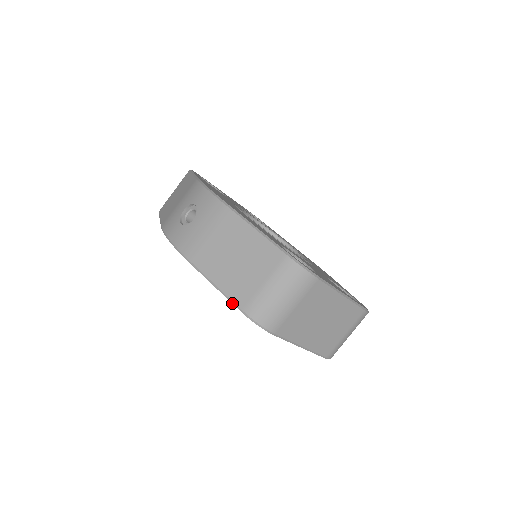
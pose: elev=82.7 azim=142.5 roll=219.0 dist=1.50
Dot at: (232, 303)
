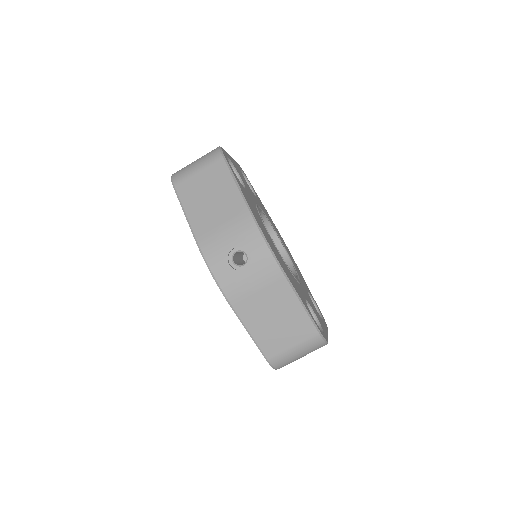
Dot at: (260, 351)
